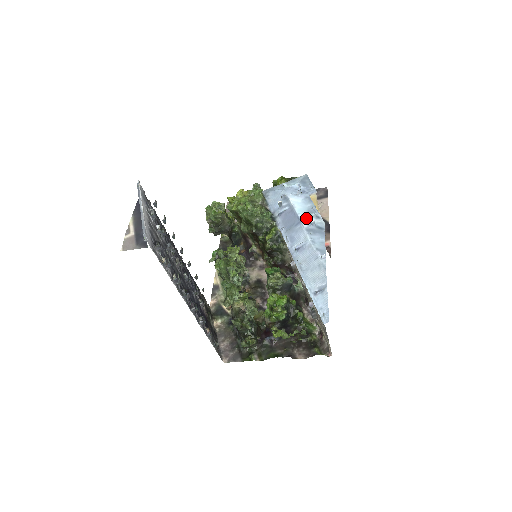
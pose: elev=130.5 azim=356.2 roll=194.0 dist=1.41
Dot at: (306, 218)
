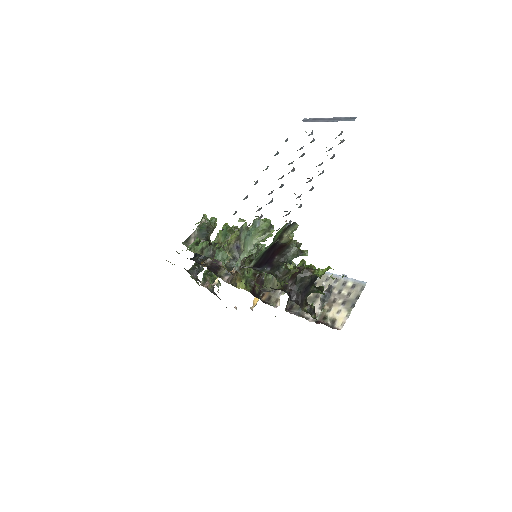
Dot at: occluded
